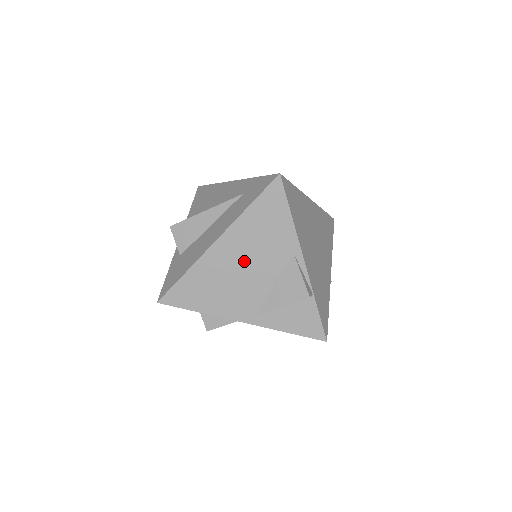
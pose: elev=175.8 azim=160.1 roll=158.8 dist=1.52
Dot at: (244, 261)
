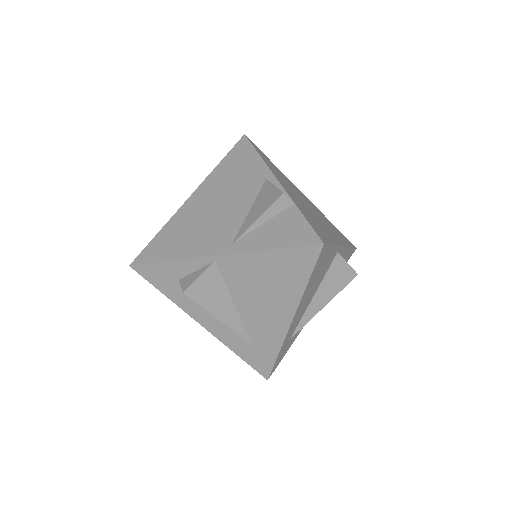
Dot at: (217, 201)
